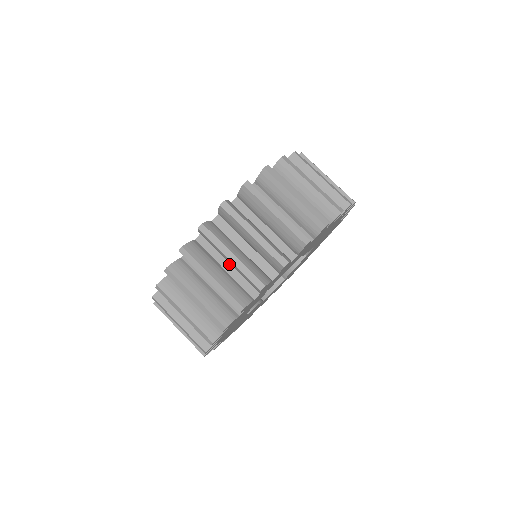
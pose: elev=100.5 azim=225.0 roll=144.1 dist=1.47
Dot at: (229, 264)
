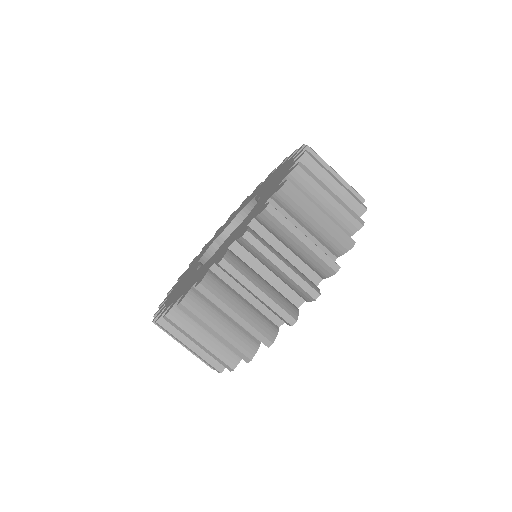
Dot at: (287, 251)
